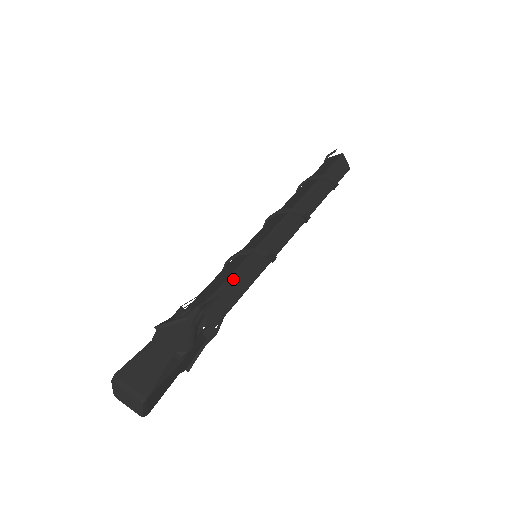
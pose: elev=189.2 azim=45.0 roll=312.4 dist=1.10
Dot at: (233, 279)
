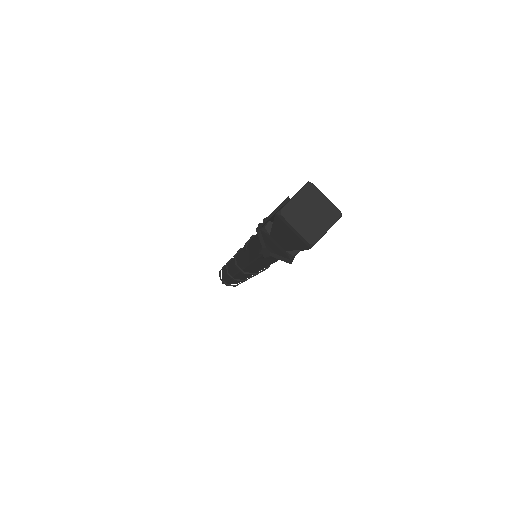
Dot at: occluded
